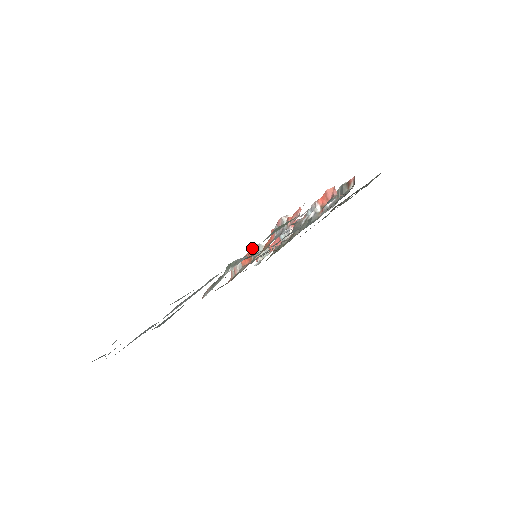
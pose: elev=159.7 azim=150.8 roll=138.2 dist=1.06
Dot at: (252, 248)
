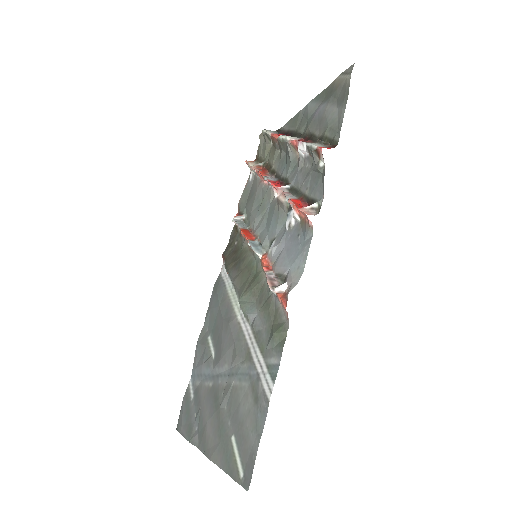
Dot at: occluded
